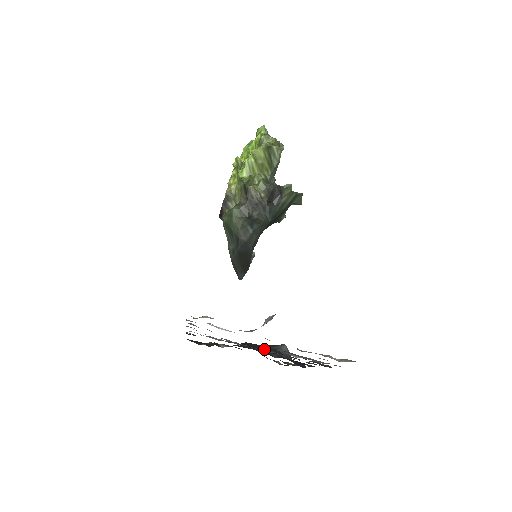
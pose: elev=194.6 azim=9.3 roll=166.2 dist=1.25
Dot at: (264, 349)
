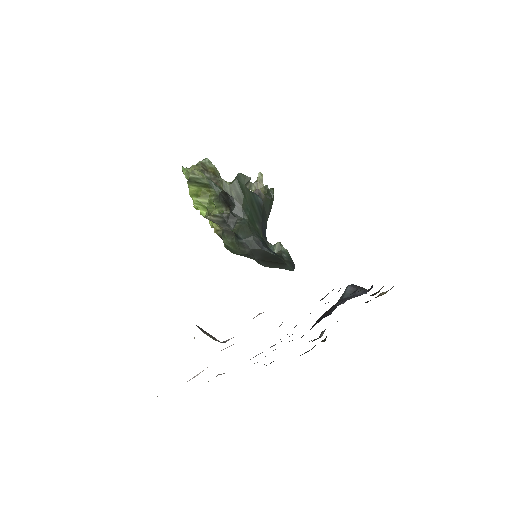
Dot at: occluded
